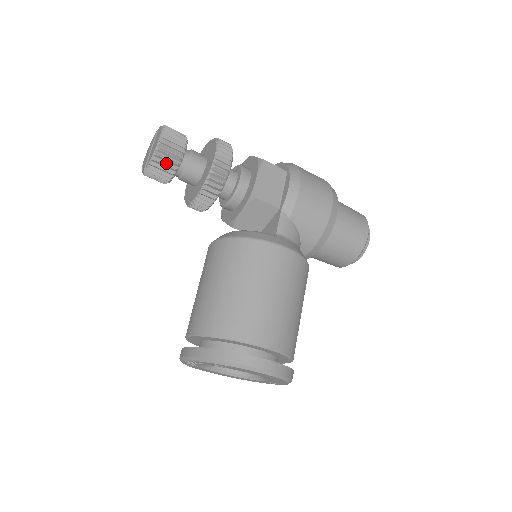
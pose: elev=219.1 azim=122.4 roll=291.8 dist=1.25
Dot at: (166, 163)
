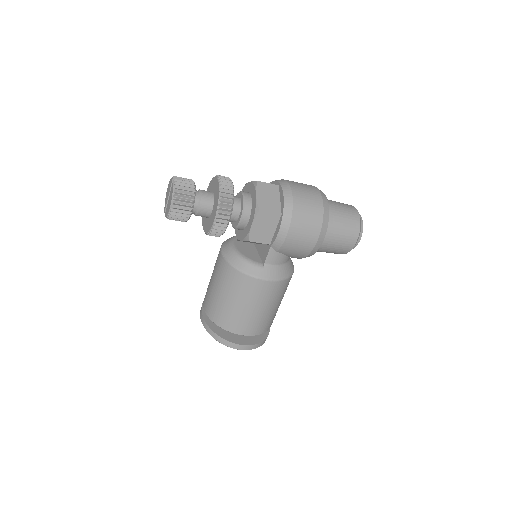
Dot at: (178, 218)
